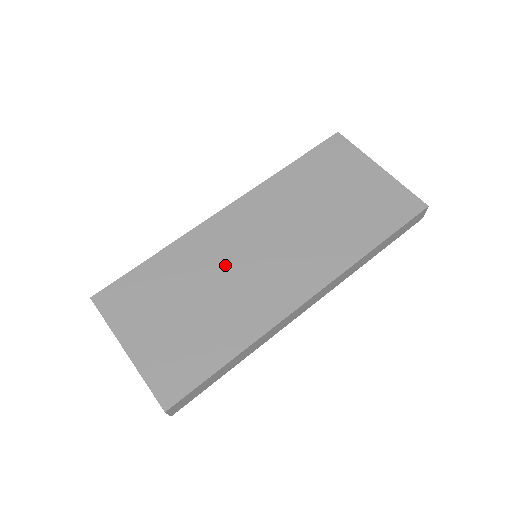
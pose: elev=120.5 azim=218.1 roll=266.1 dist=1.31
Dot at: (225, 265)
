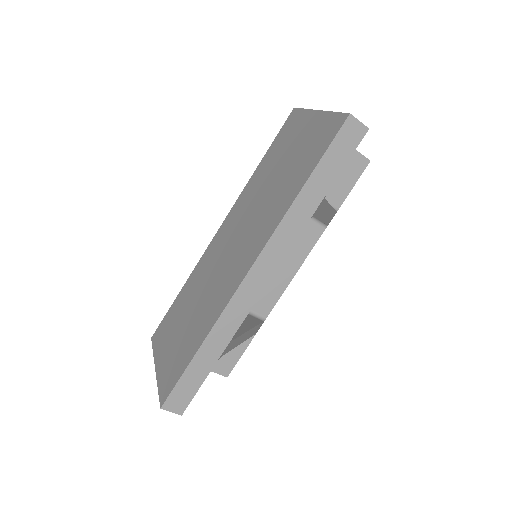
Dot at: (210, 274)
